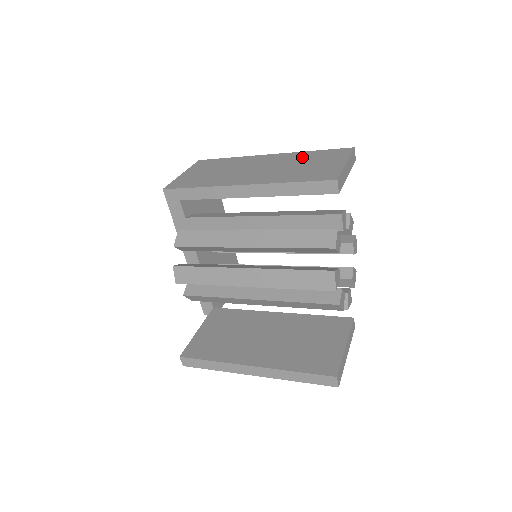
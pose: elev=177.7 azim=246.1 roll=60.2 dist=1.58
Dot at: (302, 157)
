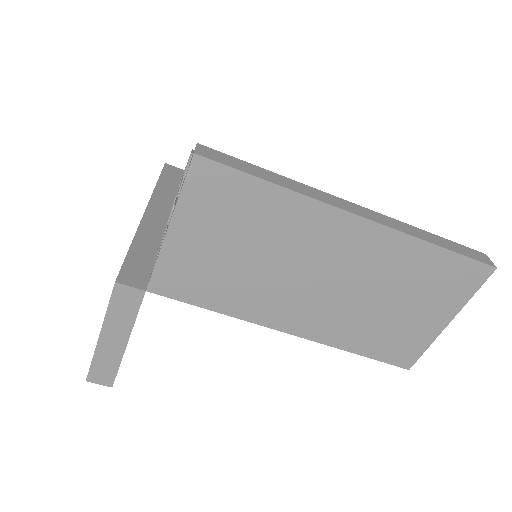
Dot at: occluded
